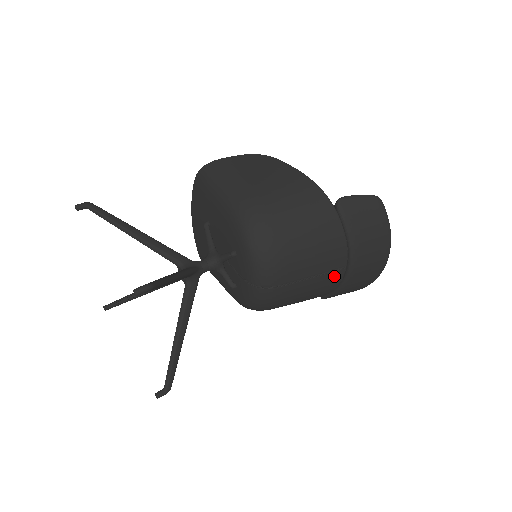
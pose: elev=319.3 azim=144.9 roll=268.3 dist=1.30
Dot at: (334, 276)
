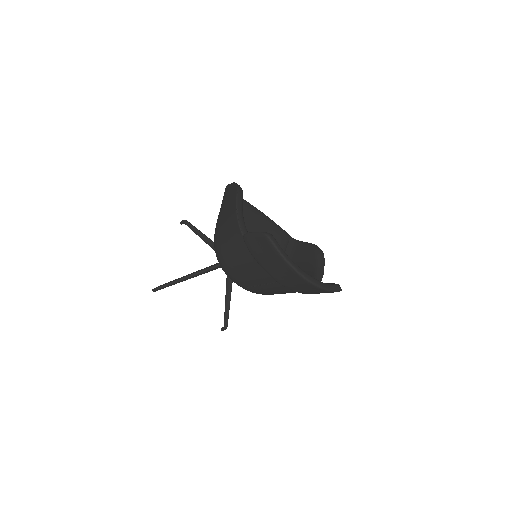
Dot at: (278, 286)
